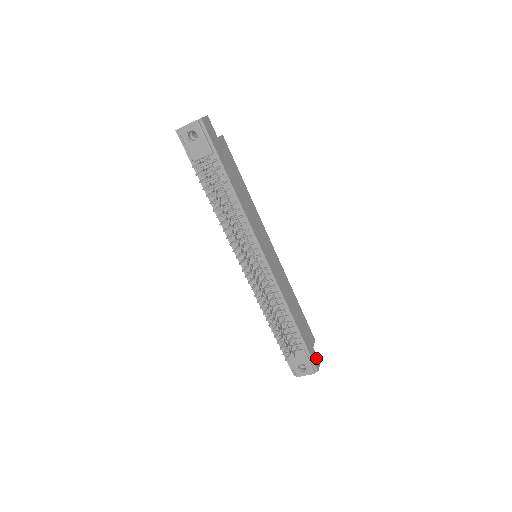
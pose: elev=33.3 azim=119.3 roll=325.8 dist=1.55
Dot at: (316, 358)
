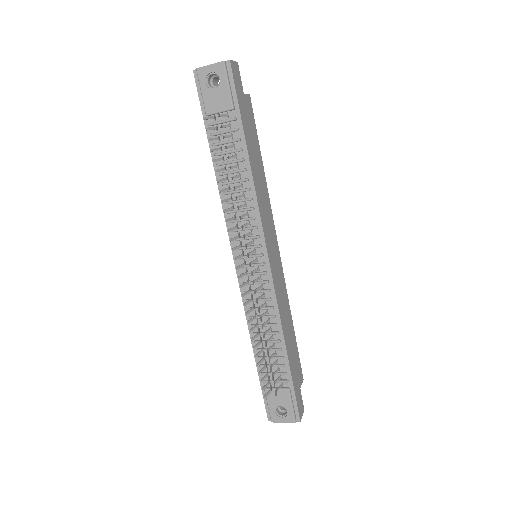
Dot at: (301, 403)
